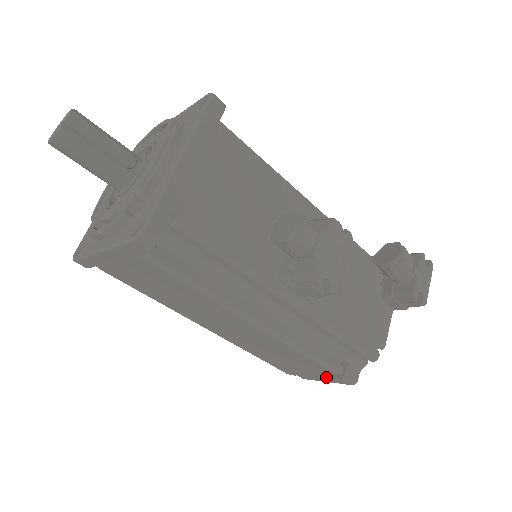
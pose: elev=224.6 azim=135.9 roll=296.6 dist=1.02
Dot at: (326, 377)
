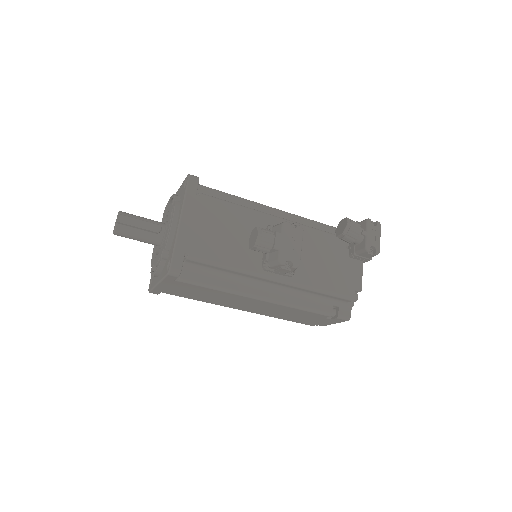
Dot at: (330, 320)
